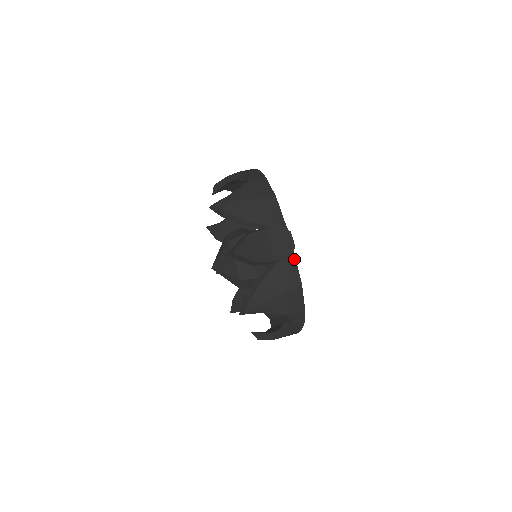
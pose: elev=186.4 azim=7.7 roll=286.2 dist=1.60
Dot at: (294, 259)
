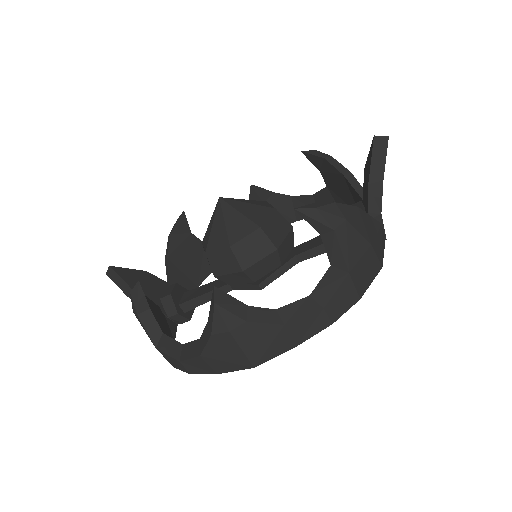
Dot at: (384, 242)
